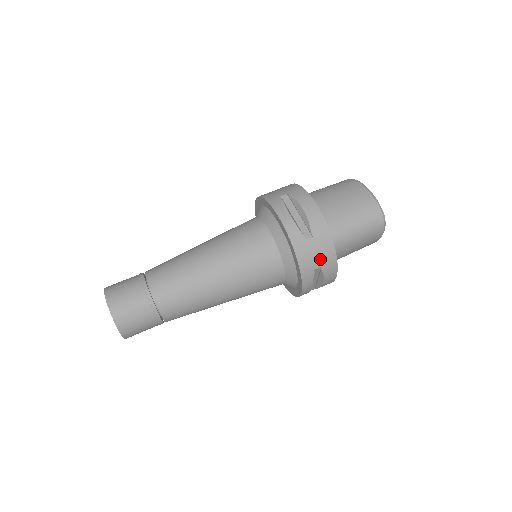
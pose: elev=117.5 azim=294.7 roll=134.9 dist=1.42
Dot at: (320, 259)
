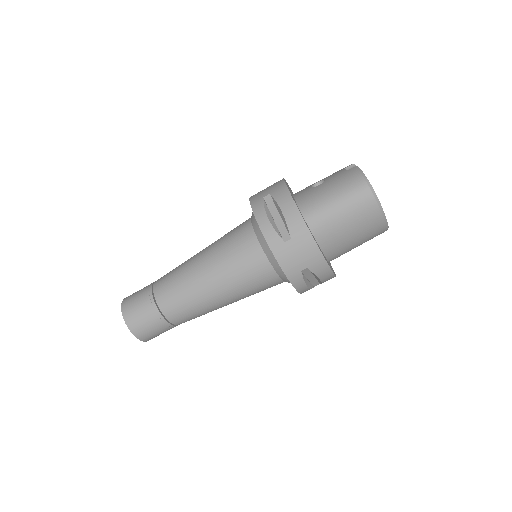
Dot at: occluded
